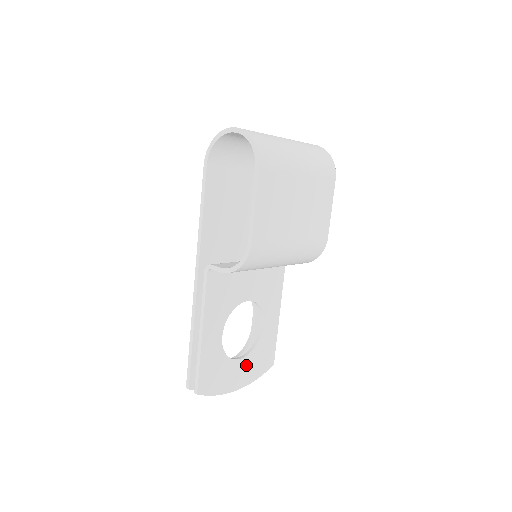
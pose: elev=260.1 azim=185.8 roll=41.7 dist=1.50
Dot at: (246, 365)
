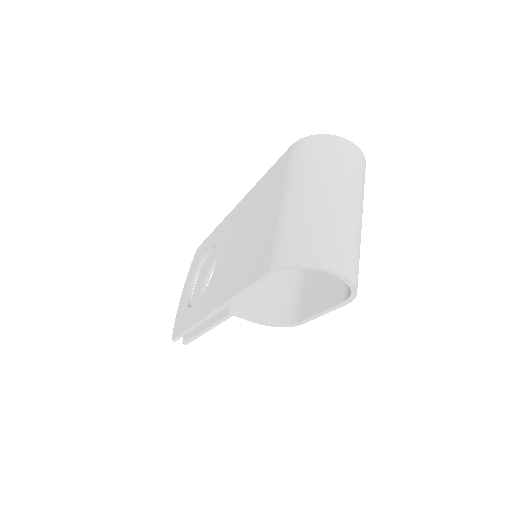
Dot at: occluded
